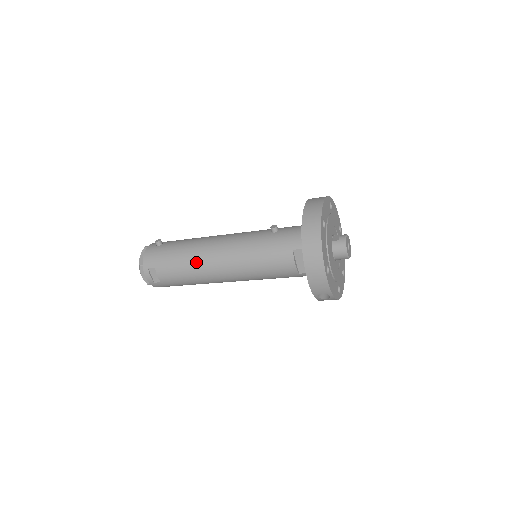
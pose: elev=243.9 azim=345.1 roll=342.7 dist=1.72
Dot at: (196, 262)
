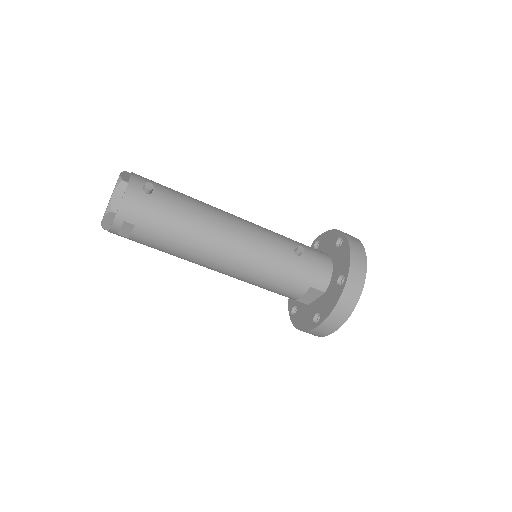
Dot at: (198, 247)
